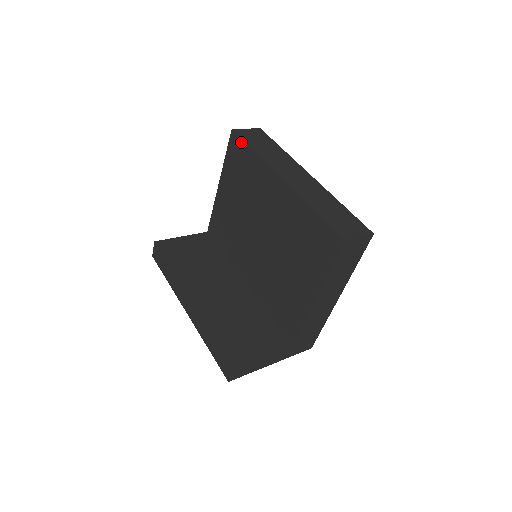
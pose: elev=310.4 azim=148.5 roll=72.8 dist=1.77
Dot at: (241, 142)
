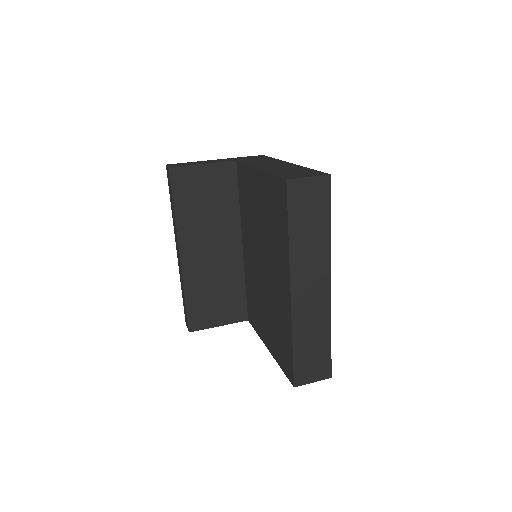
Dot at: (286, 207)
